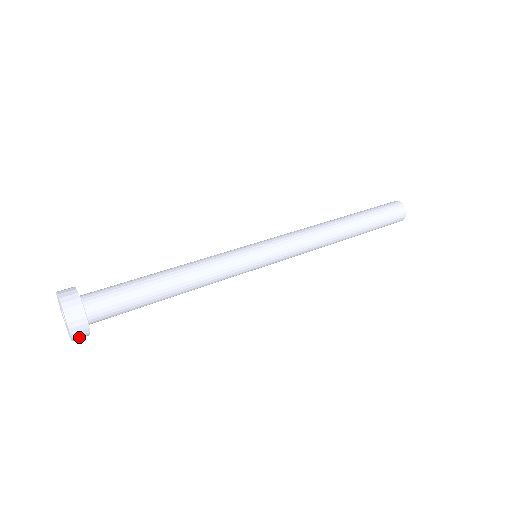
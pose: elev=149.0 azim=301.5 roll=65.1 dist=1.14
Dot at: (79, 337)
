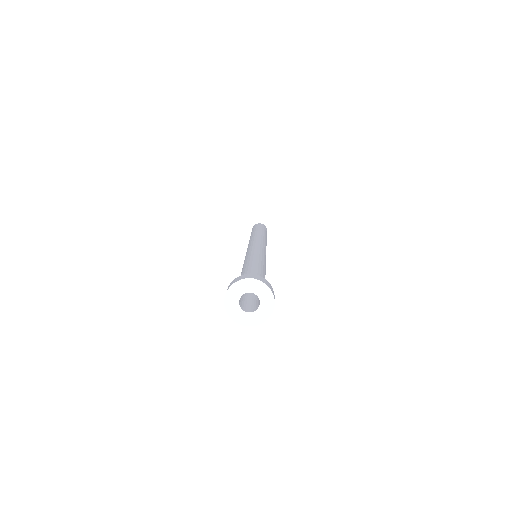
Dot at: (274, 303)
